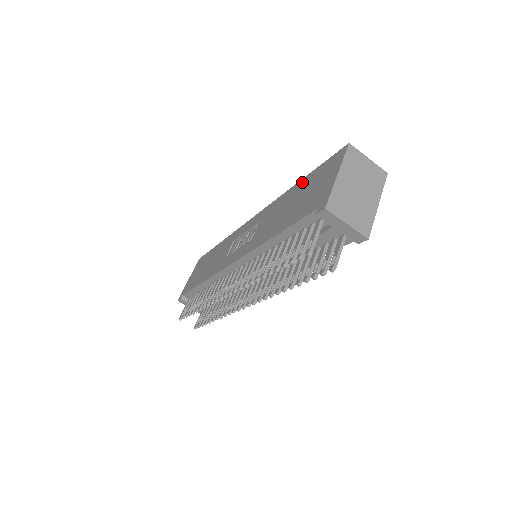
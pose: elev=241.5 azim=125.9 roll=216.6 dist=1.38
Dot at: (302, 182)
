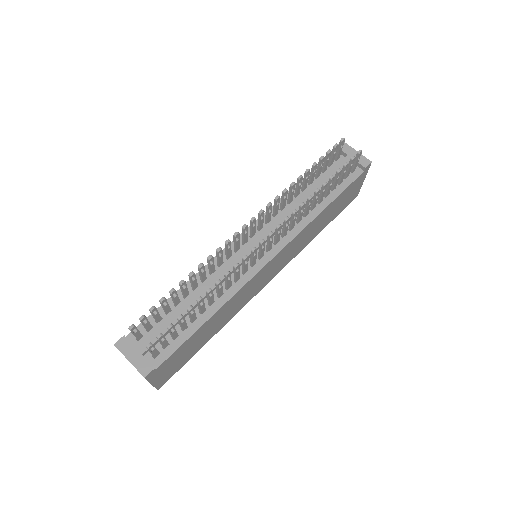
Dot at: occluded
